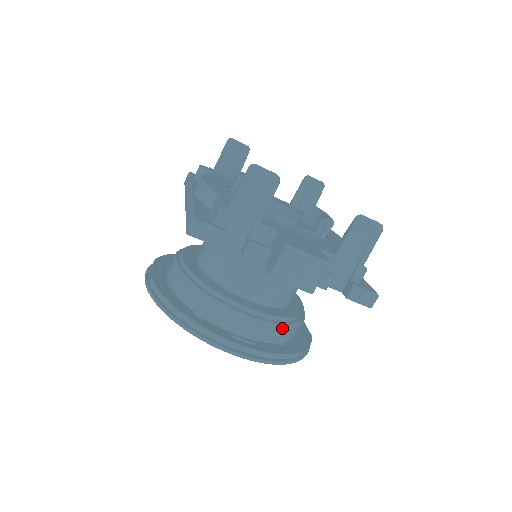
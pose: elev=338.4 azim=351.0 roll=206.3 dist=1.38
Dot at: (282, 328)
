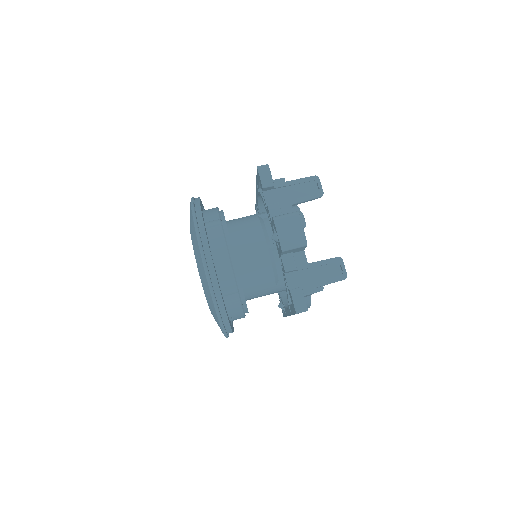
Dot at: (233, 283)
